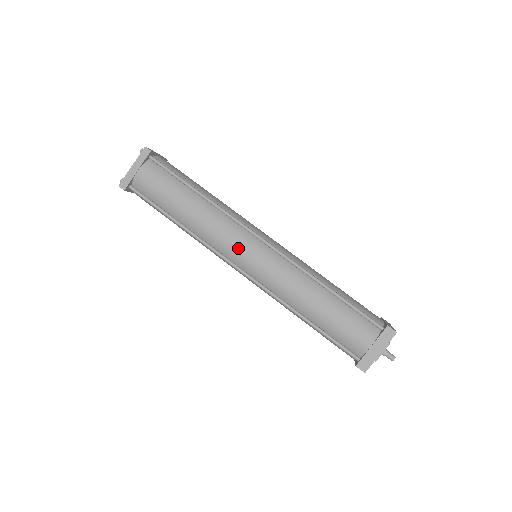
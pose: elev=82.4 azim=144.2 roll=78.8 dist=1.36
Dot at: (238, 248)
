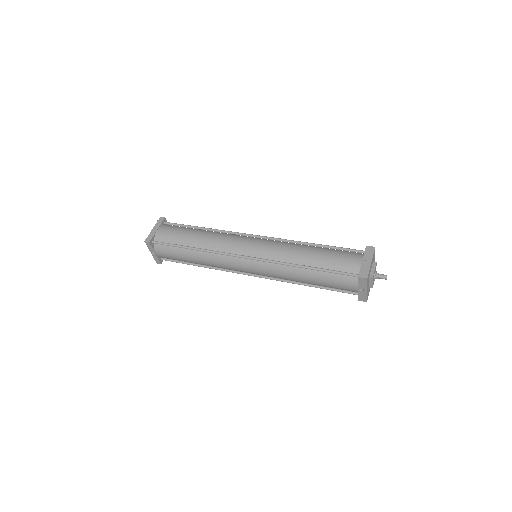
Dot at: (241, 243)
